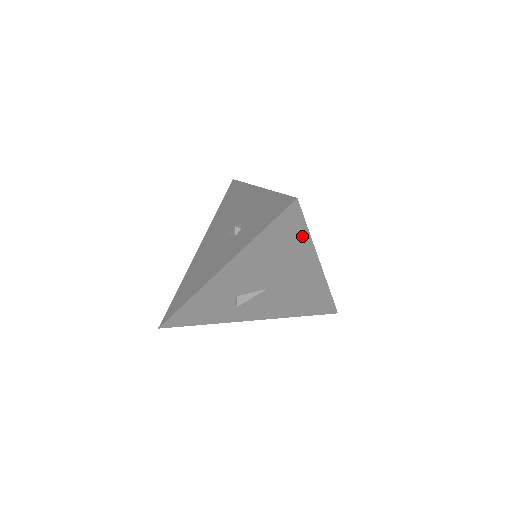
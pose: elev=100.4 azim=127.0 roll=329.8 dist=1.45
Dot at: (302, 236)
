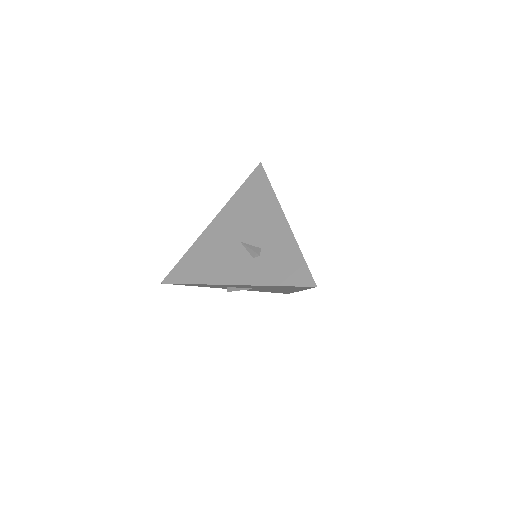
Dot at: (302, 288)
